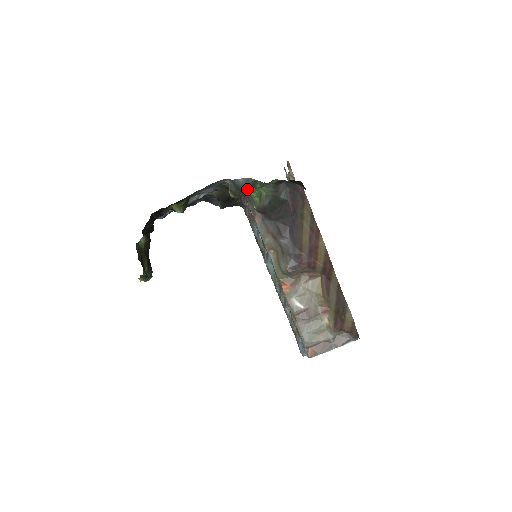
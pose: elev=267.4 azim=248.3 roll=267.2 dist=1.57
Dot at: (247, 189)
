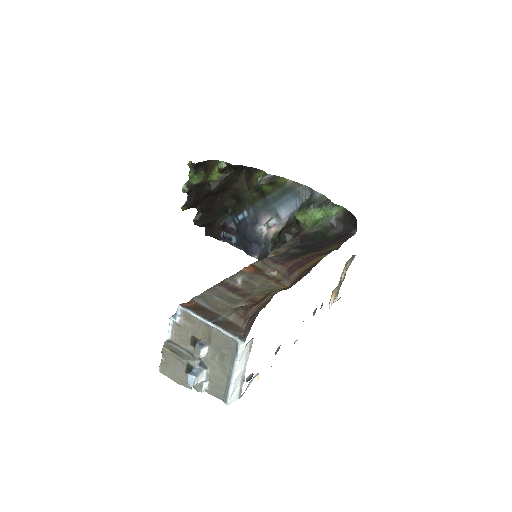
Dot at: (314, 205)
